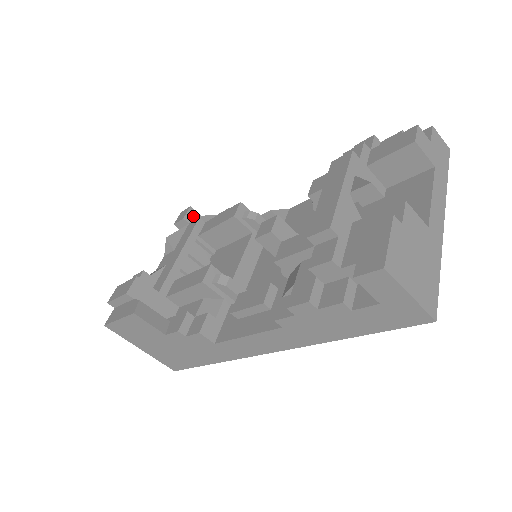
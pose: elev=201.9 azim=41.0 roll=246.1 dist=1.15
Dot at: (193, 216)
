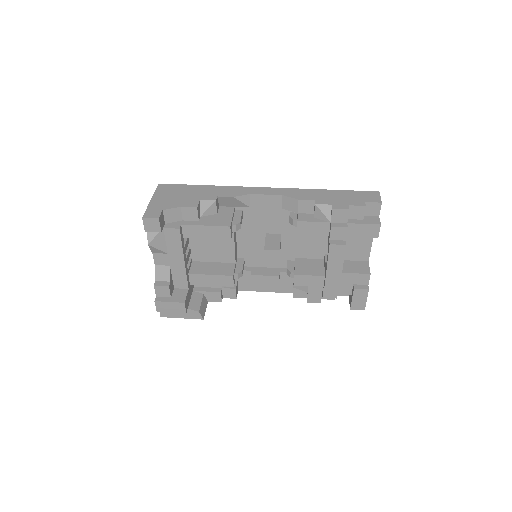
Dot at: (162, 220)
